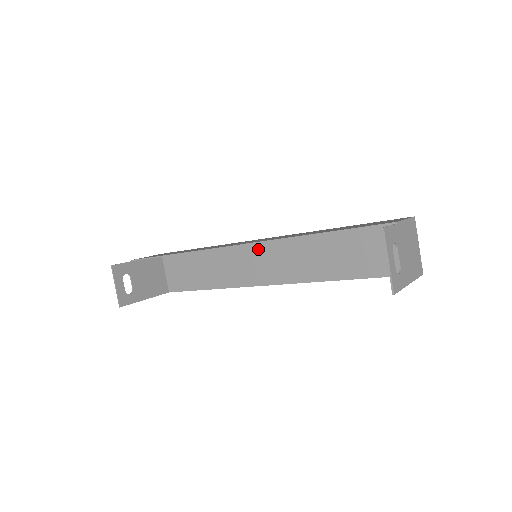
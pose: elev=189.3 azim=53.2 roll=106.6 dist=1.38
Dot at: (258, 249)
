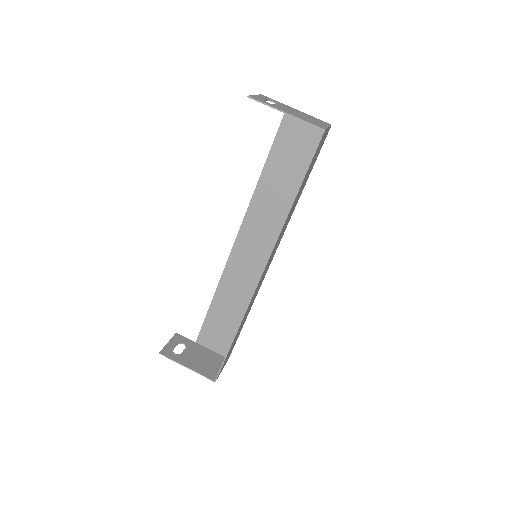
Dot at: (268, 266)
